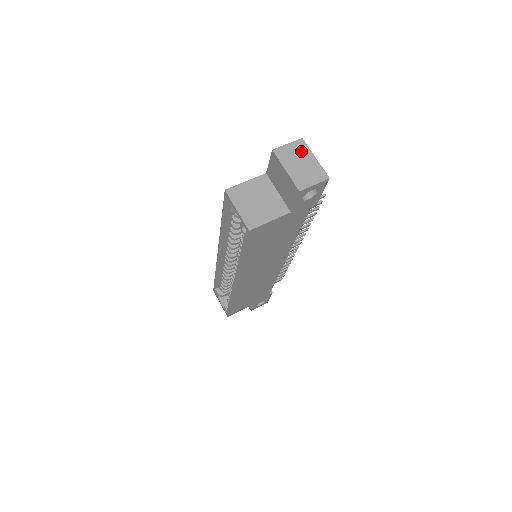
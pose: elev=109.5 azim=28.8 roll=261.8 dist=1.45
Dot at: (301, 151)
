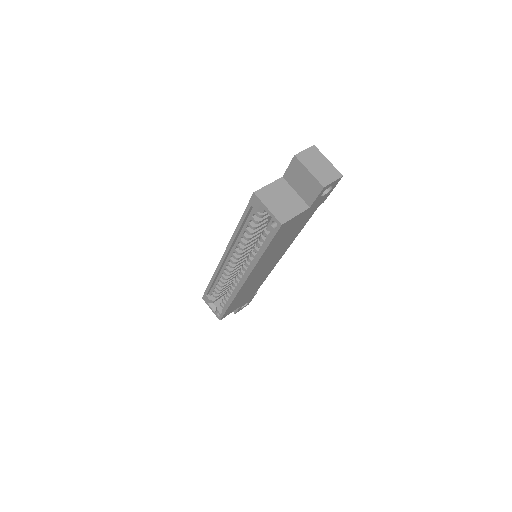
Dot at: (316, 155)
